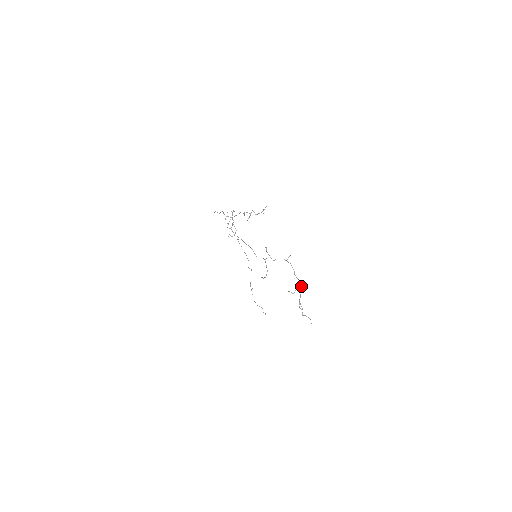
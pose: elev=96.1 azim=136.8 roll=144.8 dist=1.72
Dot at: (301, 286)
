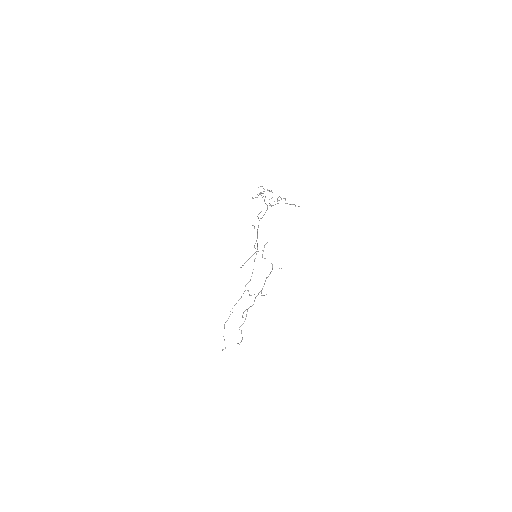
Dot at: (261, 290)
